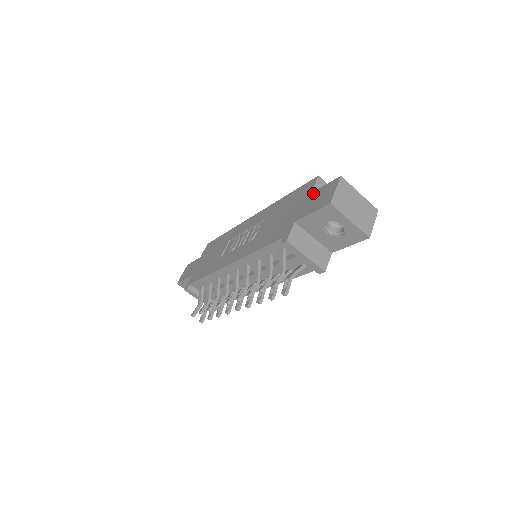
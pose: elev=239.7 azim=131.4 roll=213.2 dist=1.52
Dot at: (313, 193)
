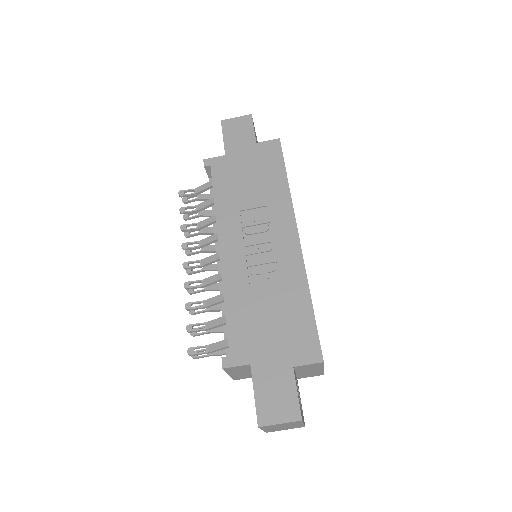
Dot at: (290, 374)
